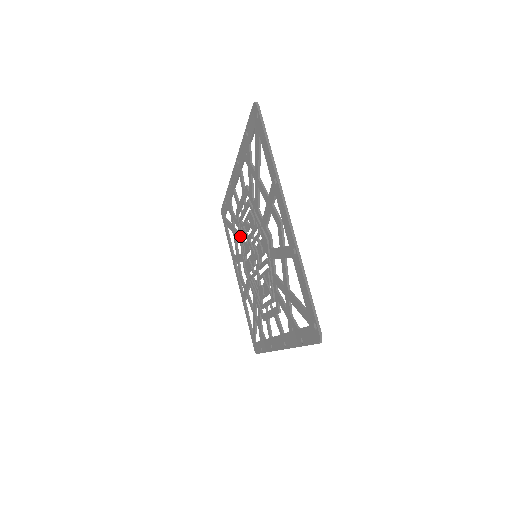
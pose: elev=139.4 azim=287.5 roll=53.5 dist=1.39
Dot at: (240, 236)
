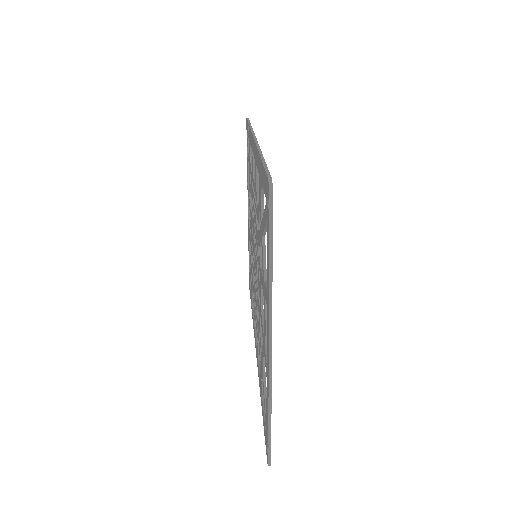
Dot at: (251, 199)
